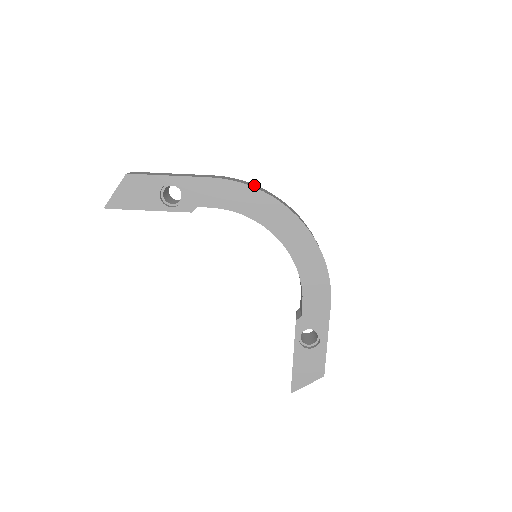
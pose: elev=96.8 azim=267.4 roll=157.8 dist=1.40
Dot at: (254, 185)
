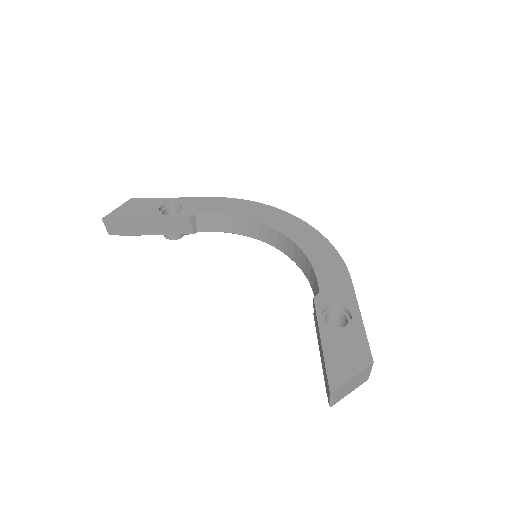
Dot at: occluded
